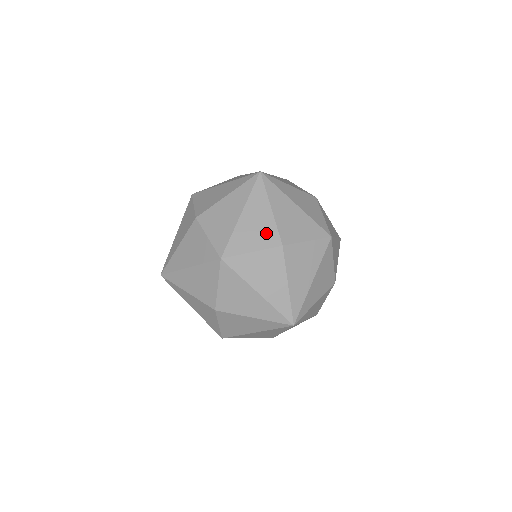
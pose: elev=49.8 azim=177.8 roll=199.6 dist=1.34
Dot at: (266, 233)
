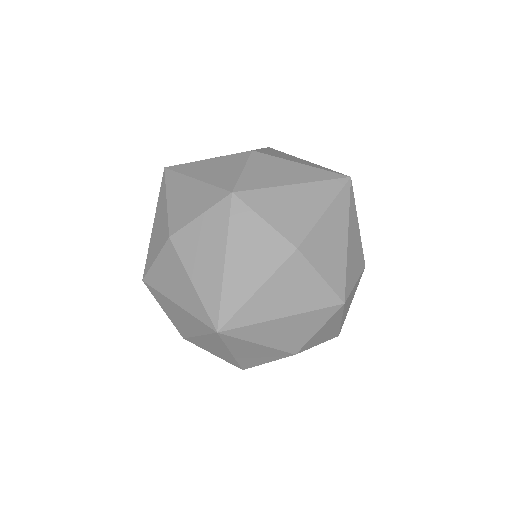
Dot at: (162, 231)
